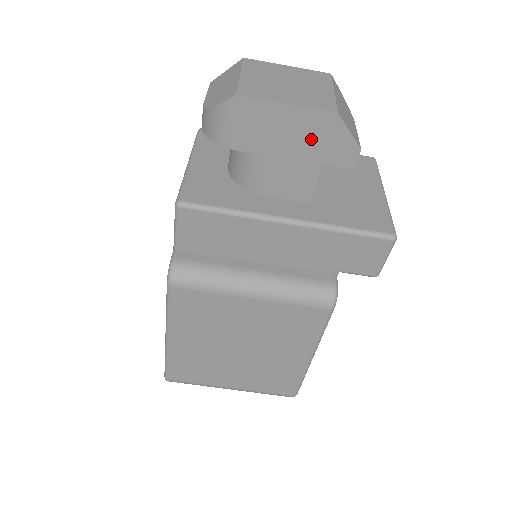
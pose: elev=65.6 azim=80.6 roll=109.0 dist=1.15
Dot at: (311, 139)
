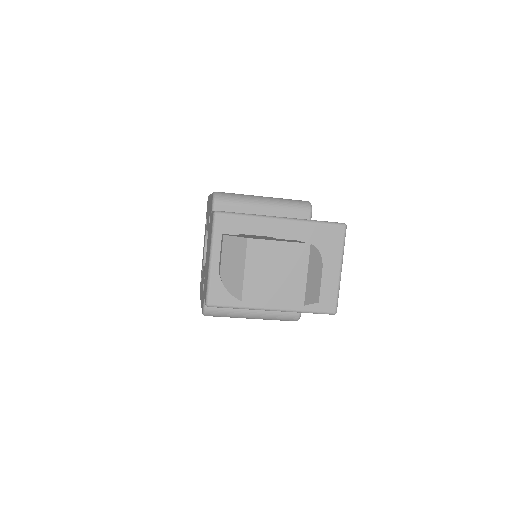
Dot at: occluded
